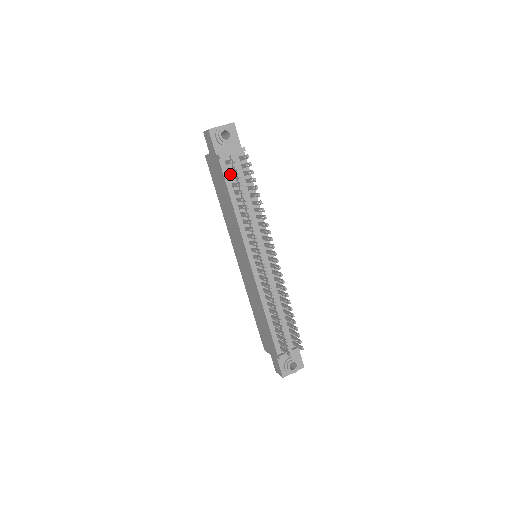
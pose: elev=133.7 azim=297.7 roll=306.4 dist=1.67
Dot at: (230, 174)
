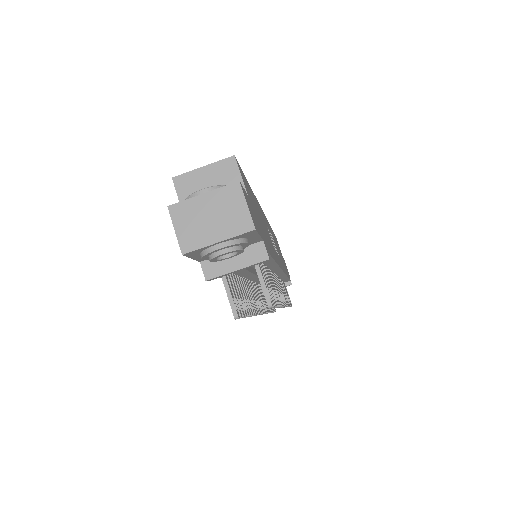
Dot at: occluded
